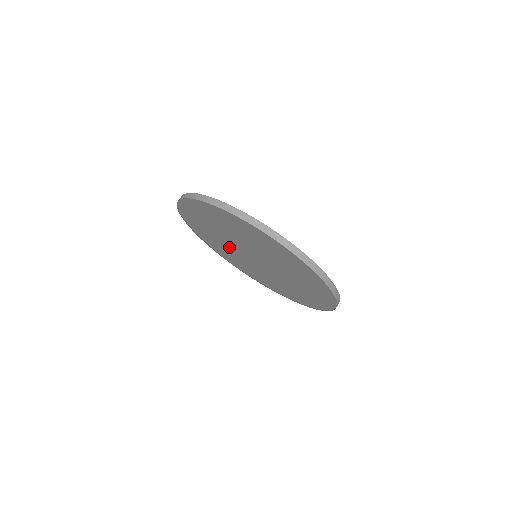
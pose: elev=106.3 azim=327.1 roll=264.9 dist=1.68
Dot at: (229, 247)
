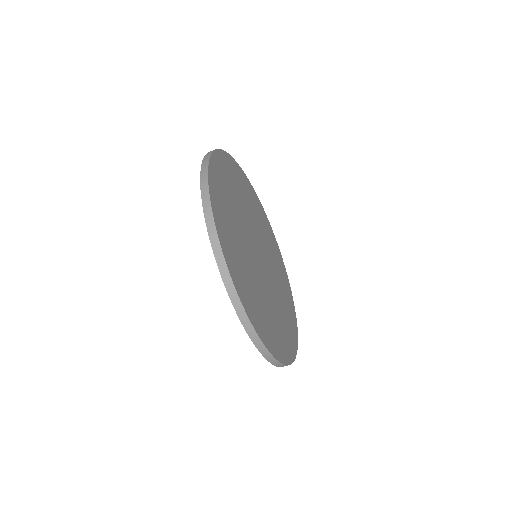
Dot at: occluded
